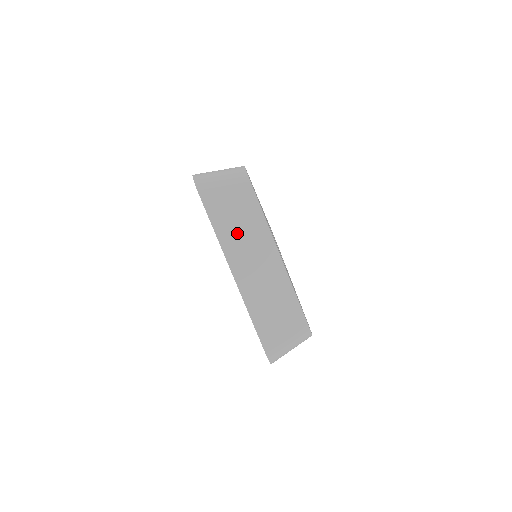
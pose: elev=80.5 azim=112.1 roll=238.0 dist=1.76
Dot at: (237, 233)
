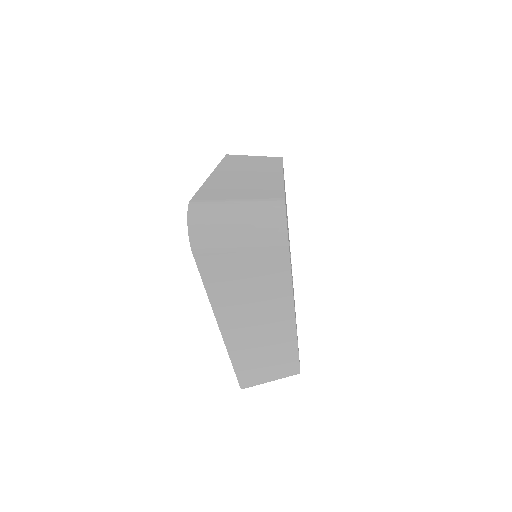
Dot at: (243, 302)
